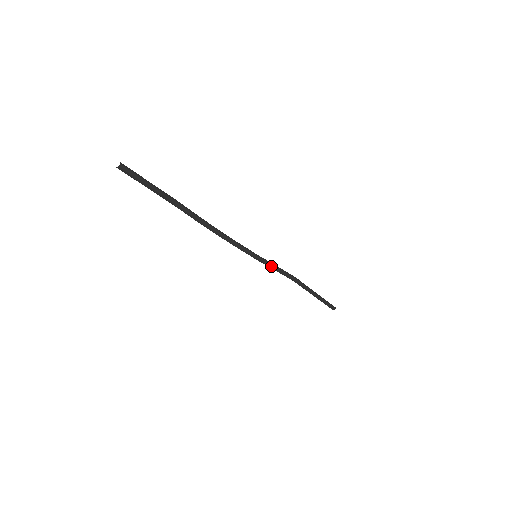
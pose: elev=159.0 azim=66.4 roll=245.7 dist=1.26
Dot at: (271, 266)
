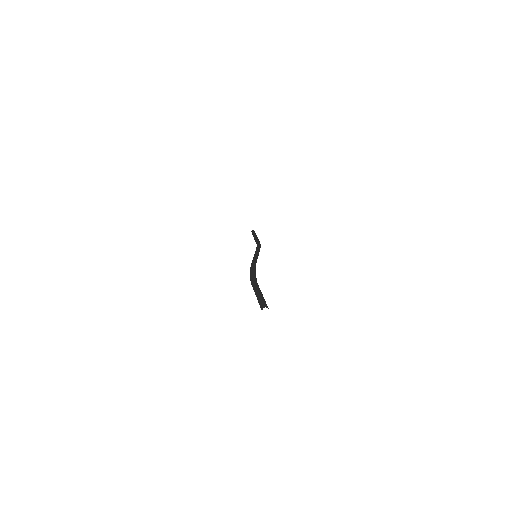
Dot at: occluded
